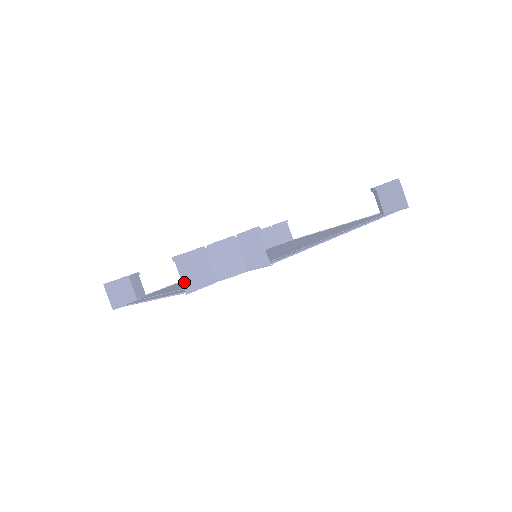
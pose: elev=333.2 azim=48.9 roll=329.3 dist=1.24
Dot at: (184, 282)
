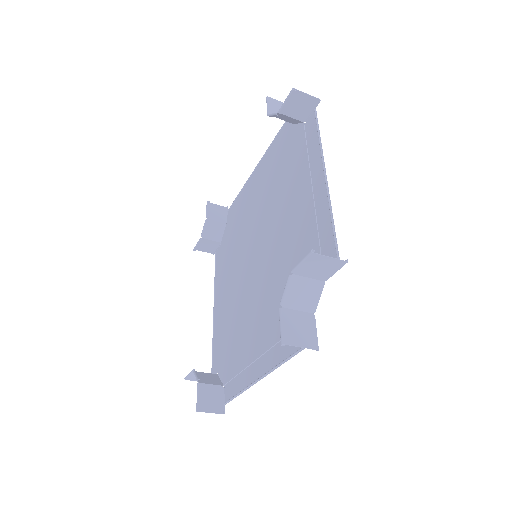
Dot at: (307, 346)
